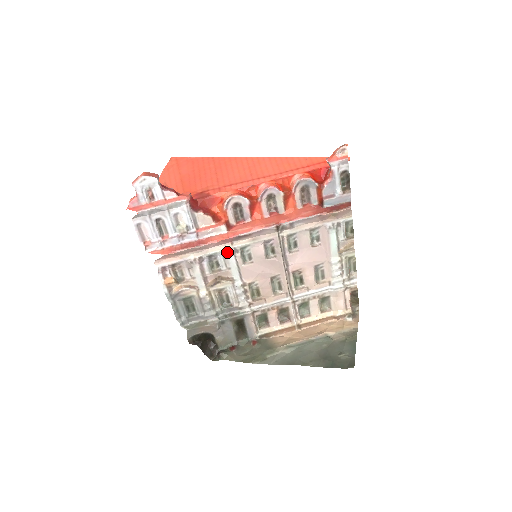
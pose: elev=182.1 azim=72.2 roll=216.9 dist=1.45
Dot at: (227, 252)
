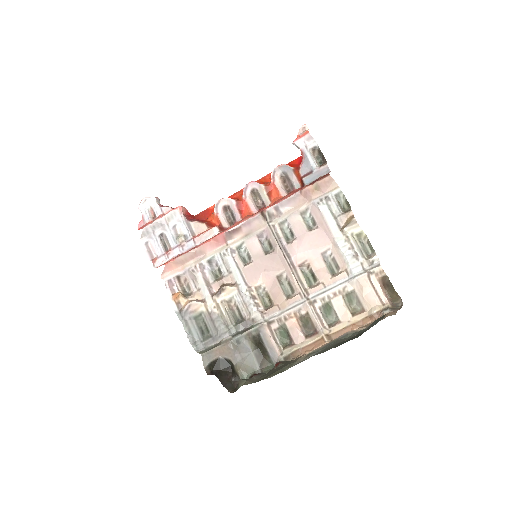
Dot at: (224, 253)
